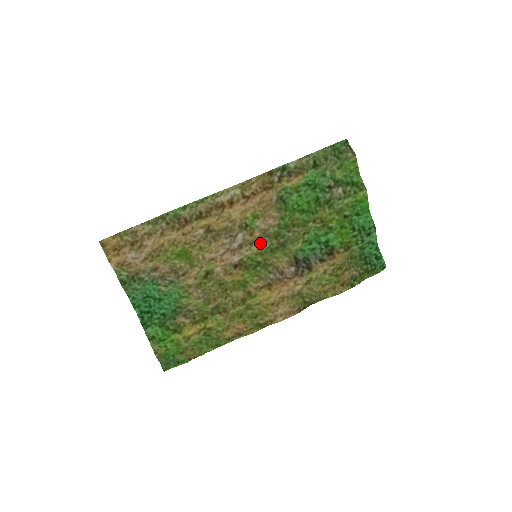
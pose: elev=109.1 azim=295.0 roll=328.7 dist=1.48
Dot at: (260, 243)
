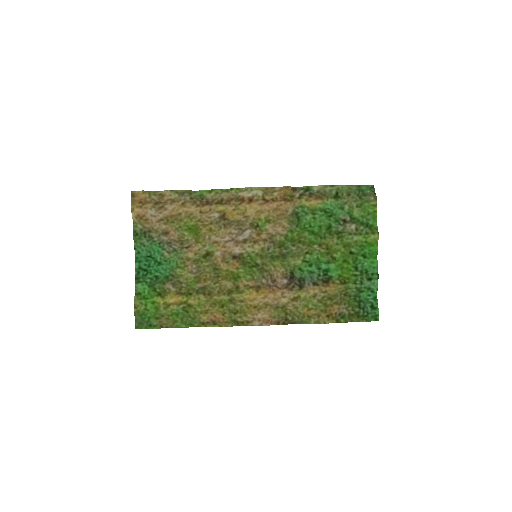
Dot at: (264, 245)
